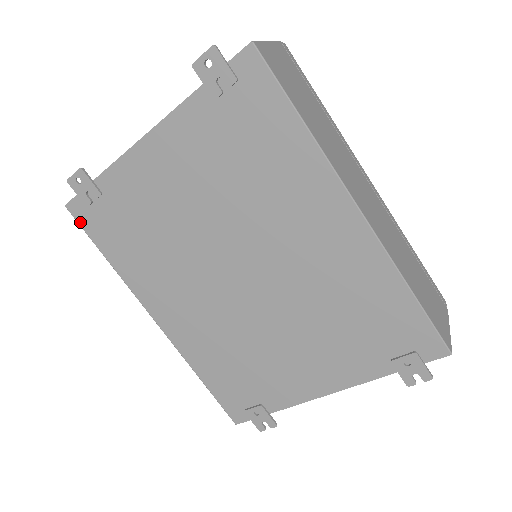
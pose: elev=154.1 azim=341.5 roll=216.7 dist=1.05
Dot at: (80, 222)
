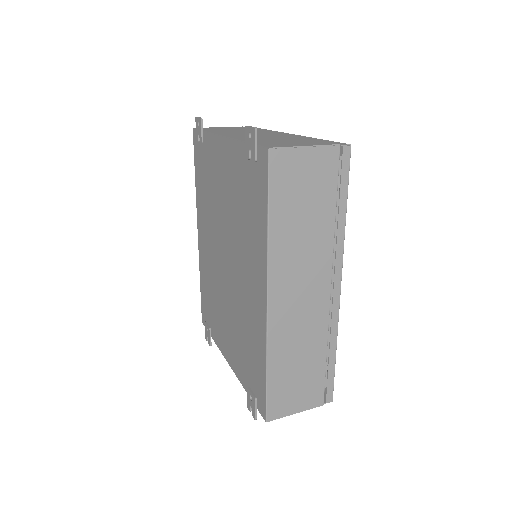
Dot at: (194, 145)
